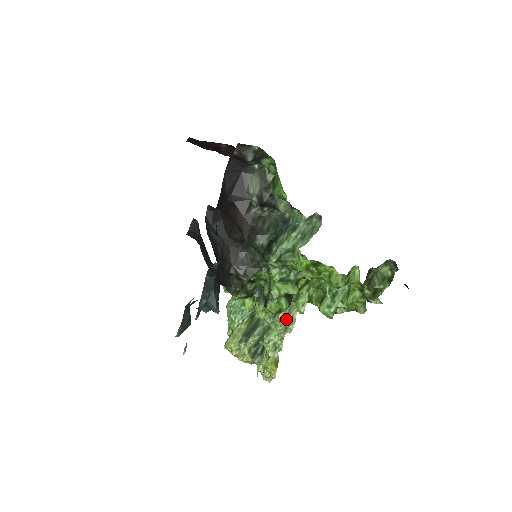
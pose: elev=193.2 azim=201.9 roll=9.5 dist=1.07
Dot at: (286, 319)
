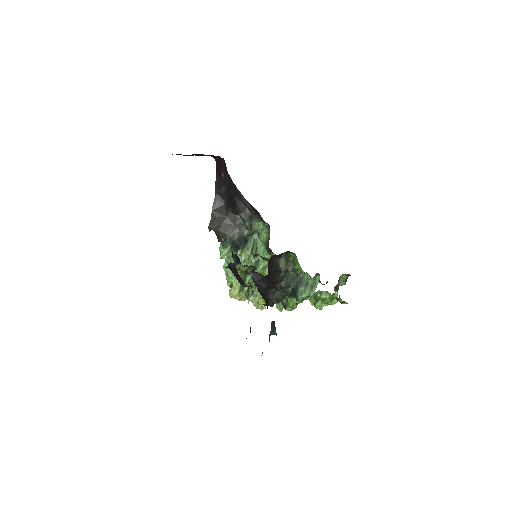
Dot at: occluded
